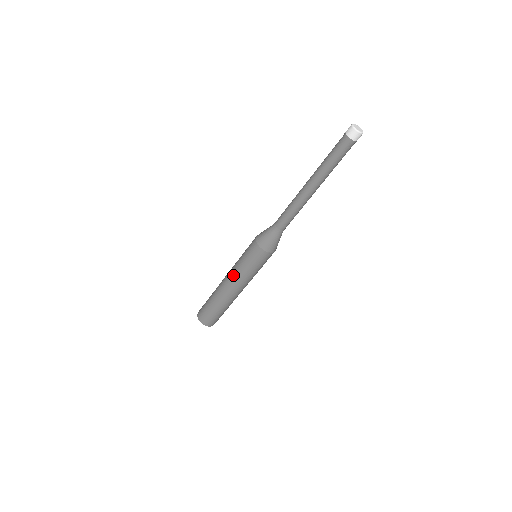
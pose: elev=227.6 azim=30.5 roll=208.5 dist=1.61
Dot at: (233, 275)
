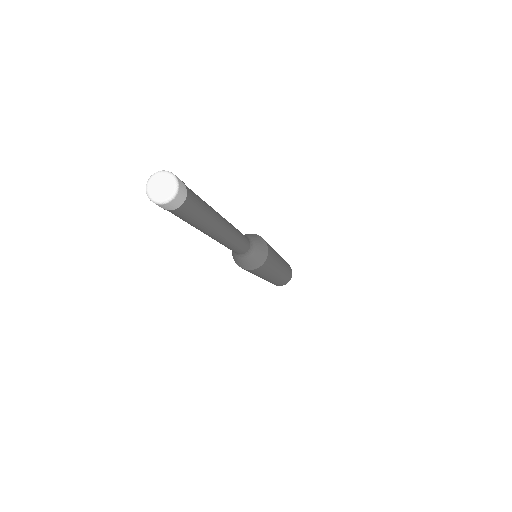
Dot at: occluded
